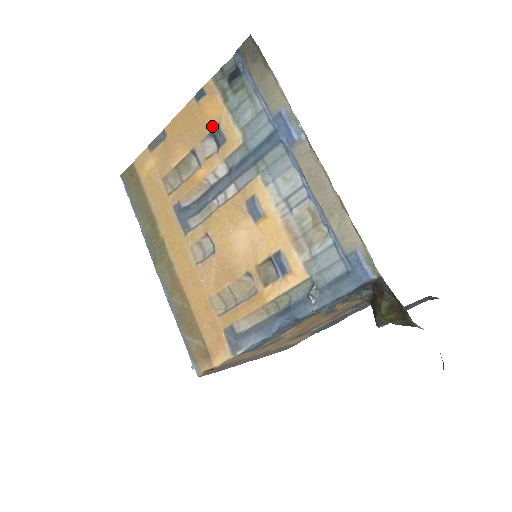
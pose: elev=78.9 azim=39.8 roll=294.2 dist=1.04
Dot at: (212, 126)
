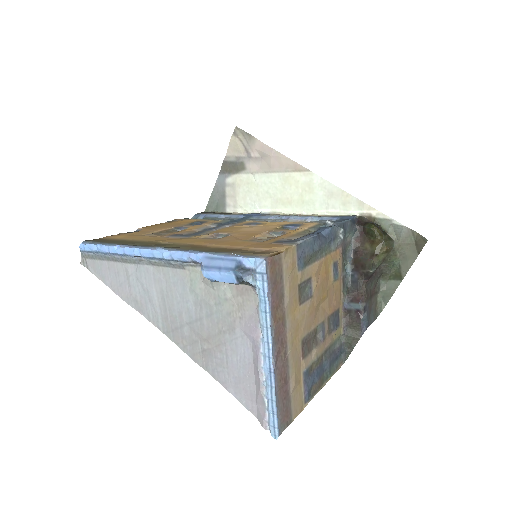
Dot at: (190, 222)
